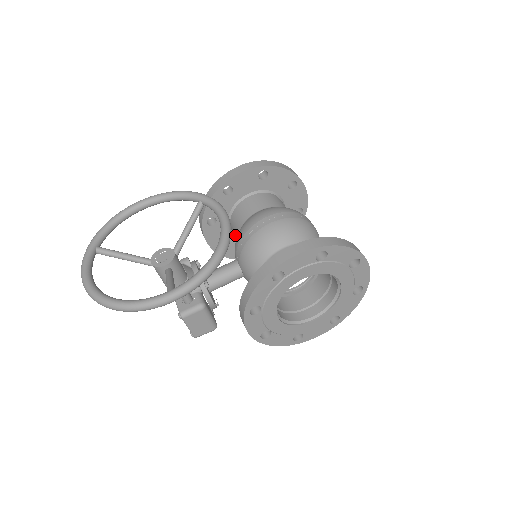
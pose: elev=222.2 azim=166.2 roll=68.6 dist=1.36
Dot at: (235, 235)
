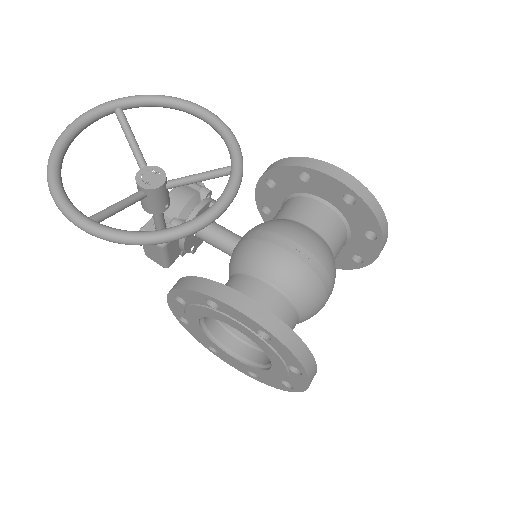
Dot at: occluded
